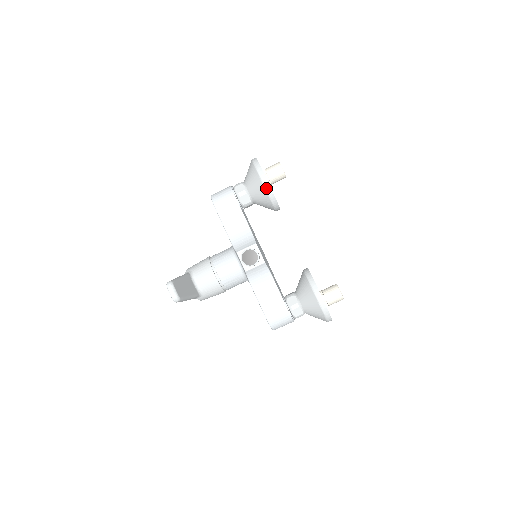
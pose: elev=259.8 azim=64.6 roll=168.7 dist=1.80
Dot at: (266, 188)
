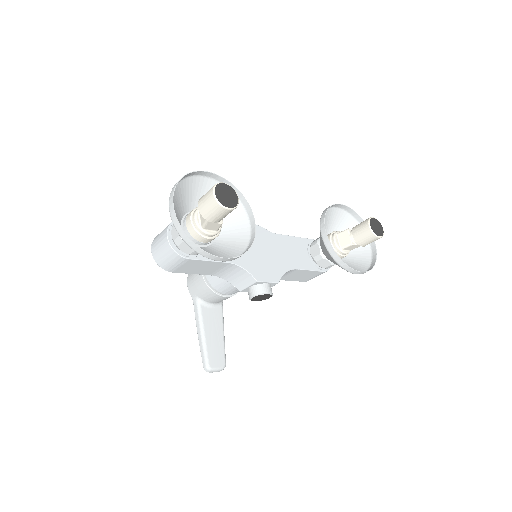
Dot at: (231, 260)
